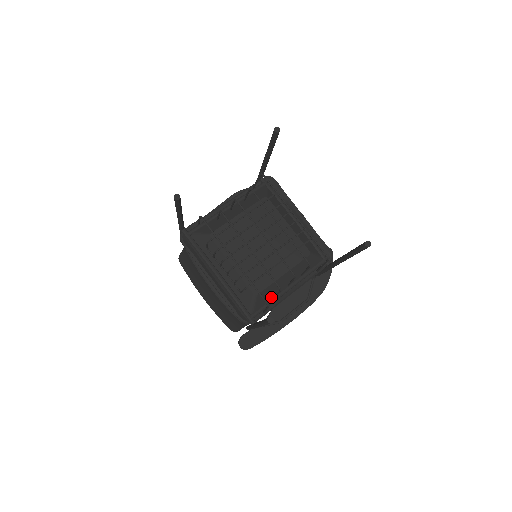
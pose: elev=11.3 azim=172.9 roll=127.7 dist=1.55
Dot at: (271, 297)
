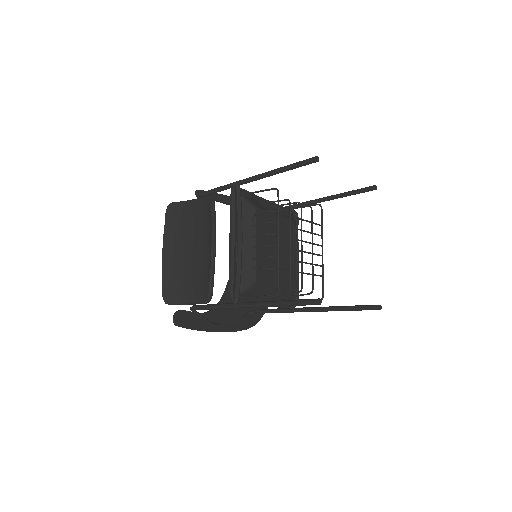
Dot at: (257, 294)
